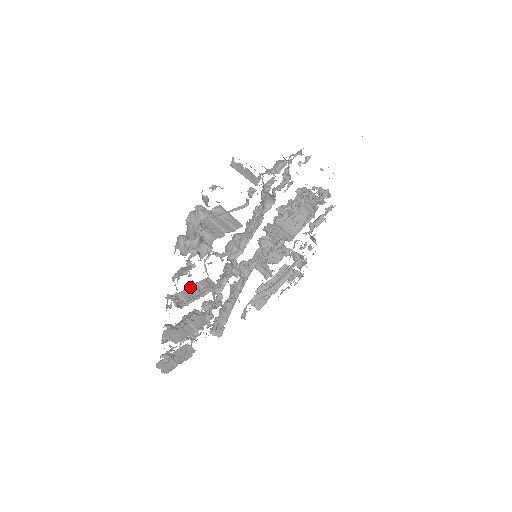
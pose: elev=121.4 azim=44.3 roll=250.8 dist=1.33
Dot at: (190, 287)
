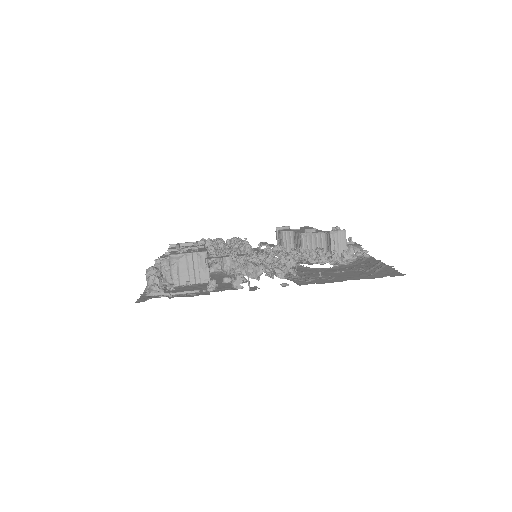
Dot at: occluded
